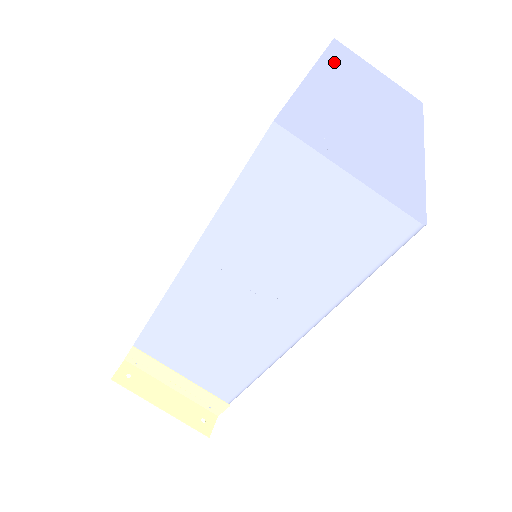
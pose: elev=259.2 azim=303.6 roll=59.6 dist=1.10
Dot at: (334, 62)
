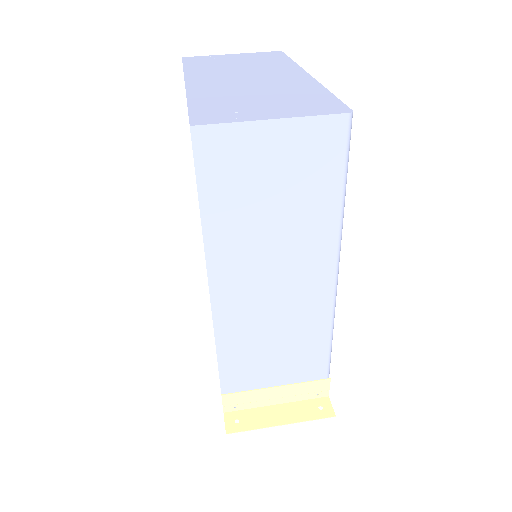
Dot at: (196, 70)
